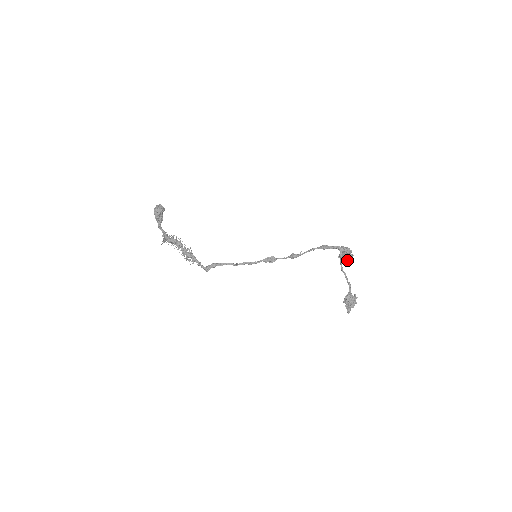
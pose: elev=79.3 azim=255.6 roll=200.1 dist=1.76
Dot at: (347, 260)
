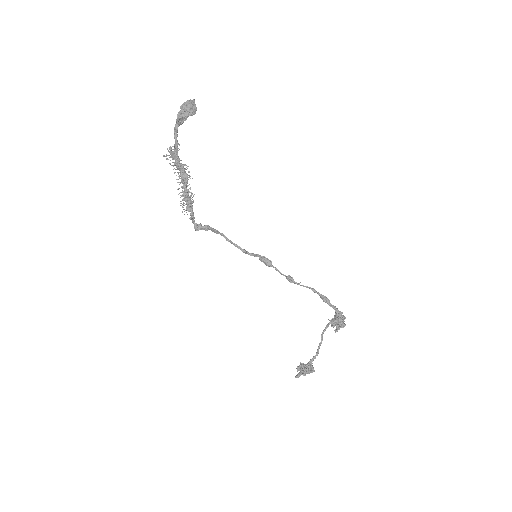
Dot at: (334, 326)
